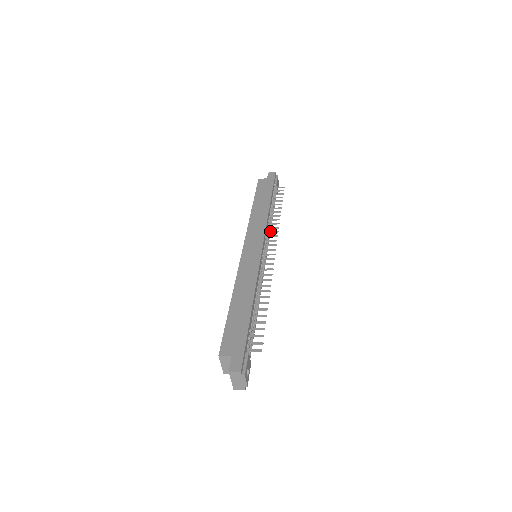
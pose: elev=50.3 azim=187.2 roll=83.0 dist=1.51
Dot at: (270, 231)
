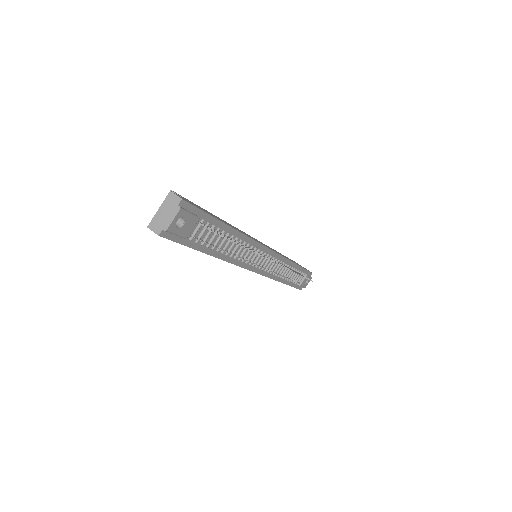
Dot at: occluded
